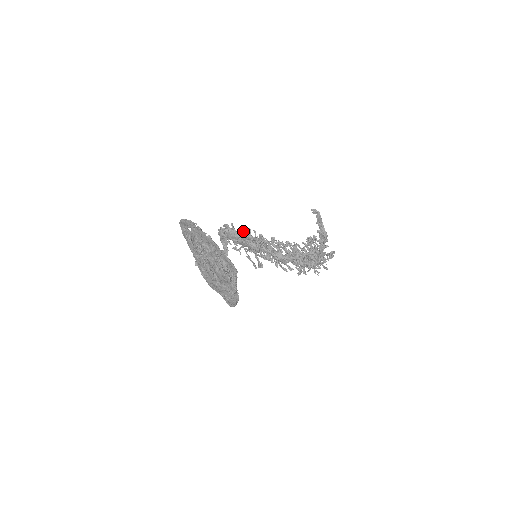
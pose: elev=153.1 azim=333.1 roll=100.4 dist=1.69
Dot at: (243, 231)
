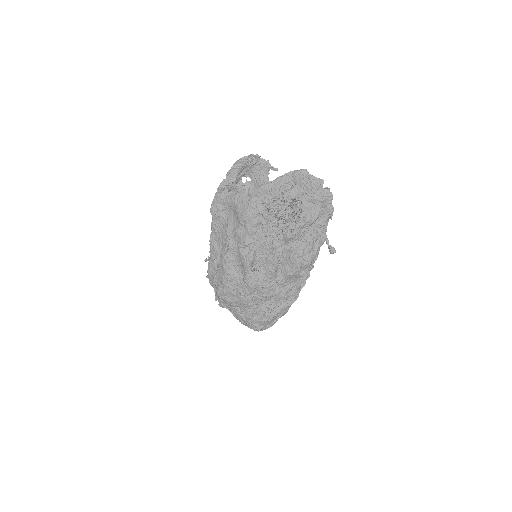
Dot at: occluded
